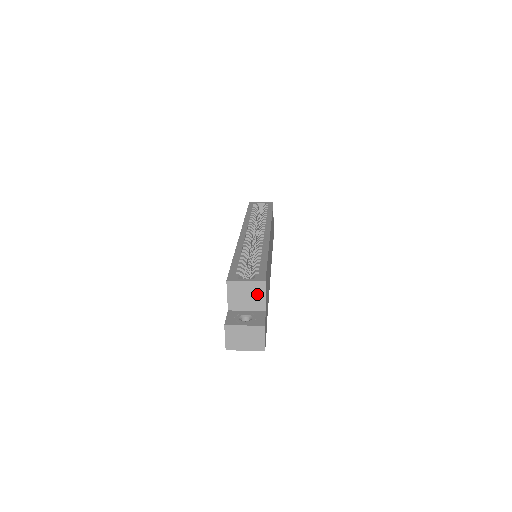
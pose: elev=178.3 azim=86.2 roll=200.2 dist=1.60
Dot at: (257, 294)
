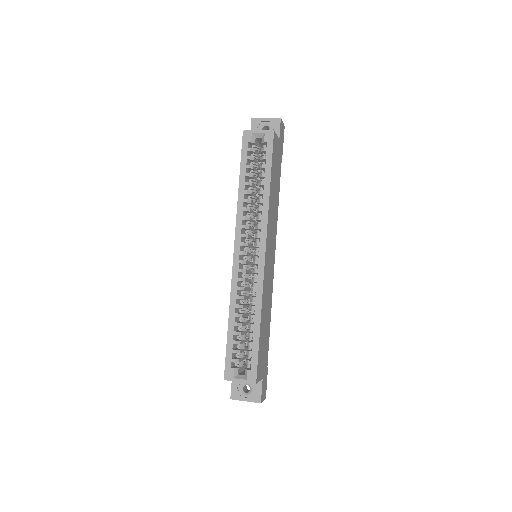
Dot at: occluded
